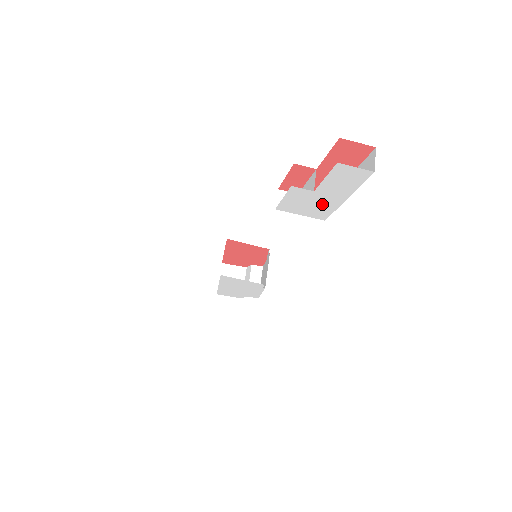
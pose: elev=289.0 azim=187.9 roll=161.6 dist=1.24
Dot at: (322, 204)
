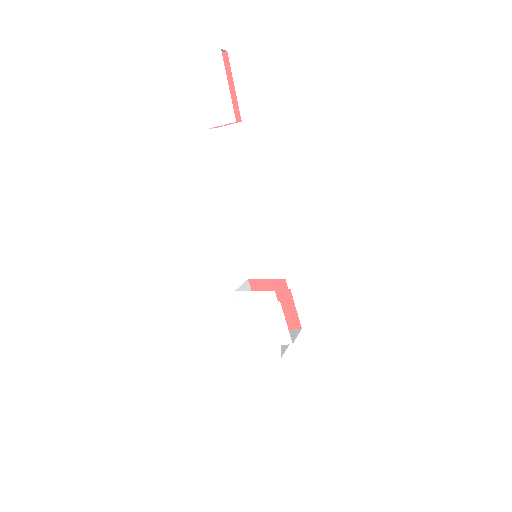
Dot at: (222, 102)
